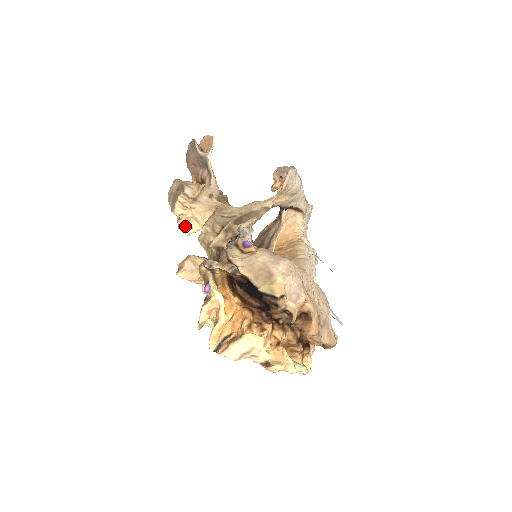
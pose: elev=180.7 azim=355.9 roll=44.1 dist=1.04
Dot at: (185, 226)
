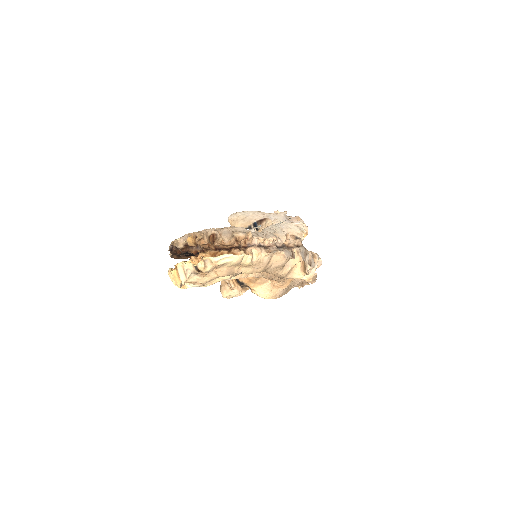
Dot at: occluded
